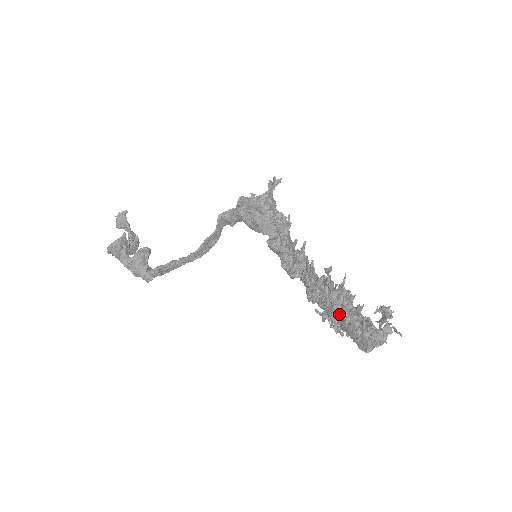
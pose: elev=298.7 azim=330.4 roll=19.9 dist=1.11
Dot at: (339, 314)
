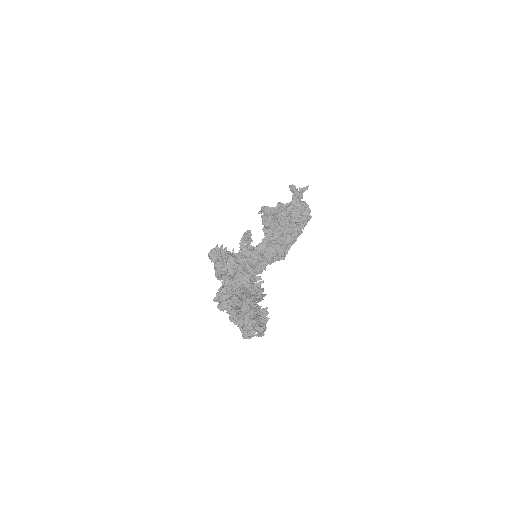
Dot at: occluded
